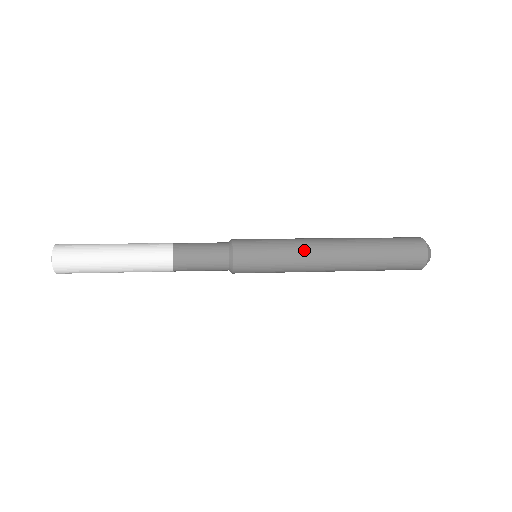
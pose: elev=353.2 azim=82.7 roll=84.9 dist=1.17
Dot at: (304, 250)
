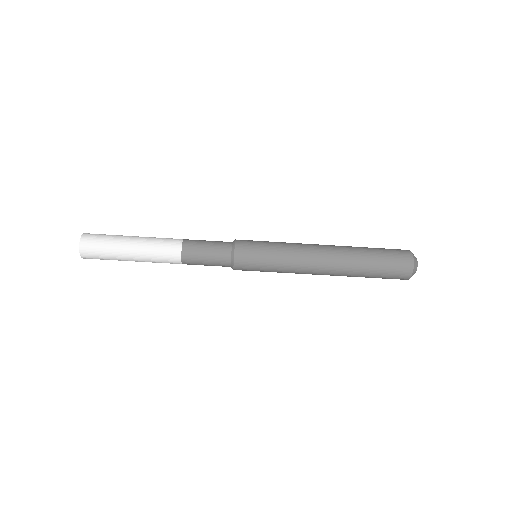
Dot at: (298, 245)
